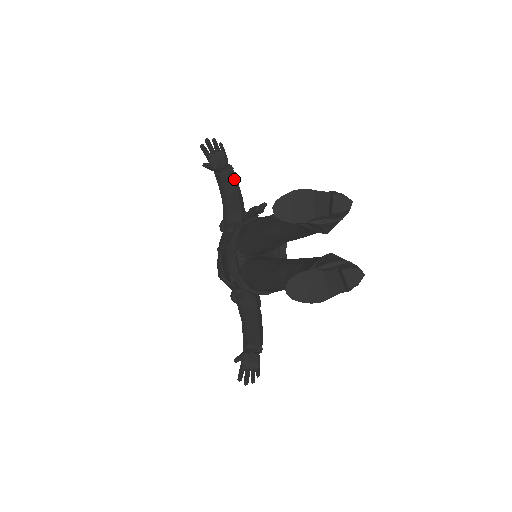
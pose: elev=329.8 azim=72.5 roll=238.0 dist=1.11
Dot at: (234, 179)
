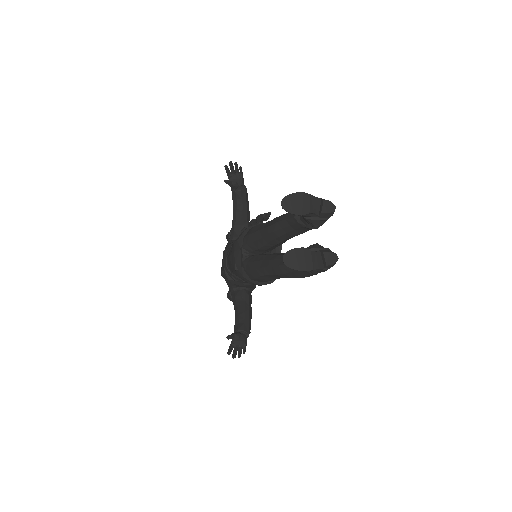
Dot at: (246, 197)
